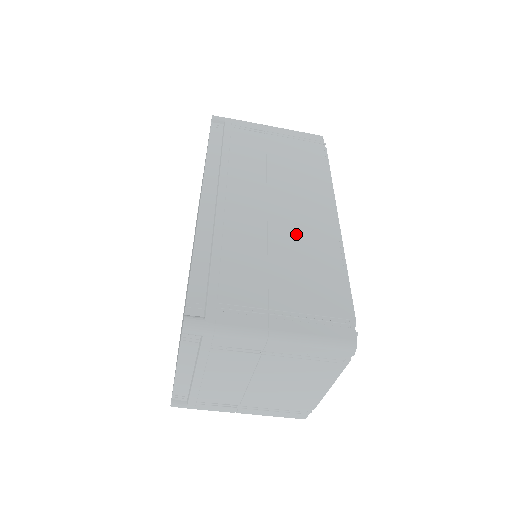
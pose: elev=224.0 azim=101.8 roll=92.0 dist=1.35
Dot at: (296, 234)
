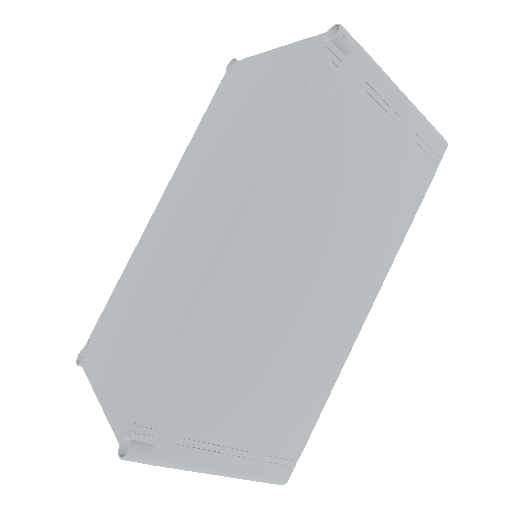
Dot at: (313, 333)
